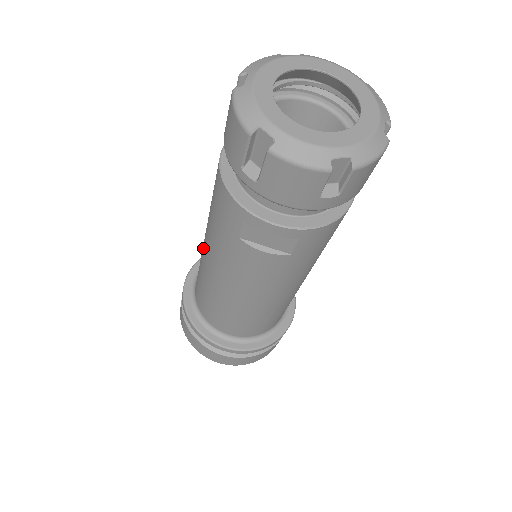
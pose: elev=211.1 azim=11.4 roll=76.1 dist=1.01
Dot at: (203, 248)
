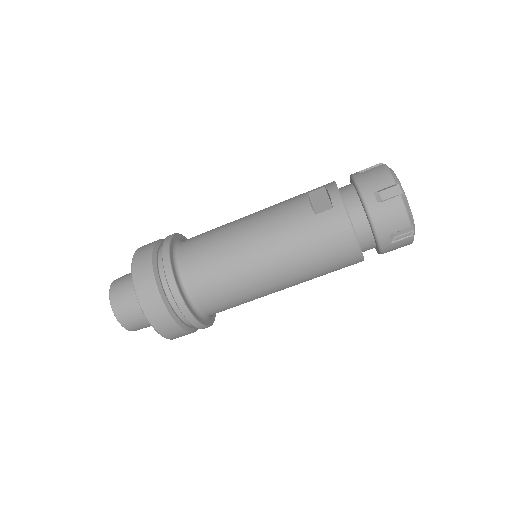
Dot at: occluded
